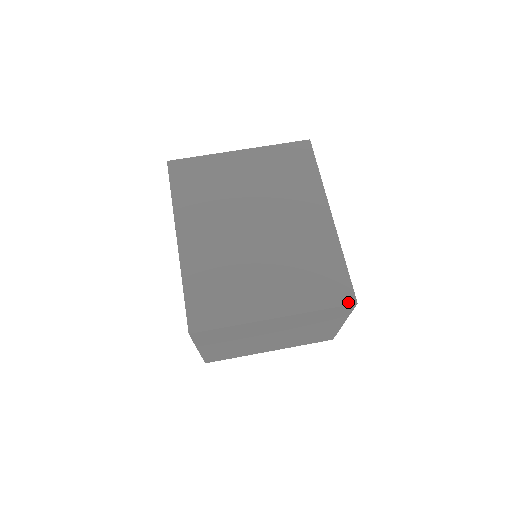
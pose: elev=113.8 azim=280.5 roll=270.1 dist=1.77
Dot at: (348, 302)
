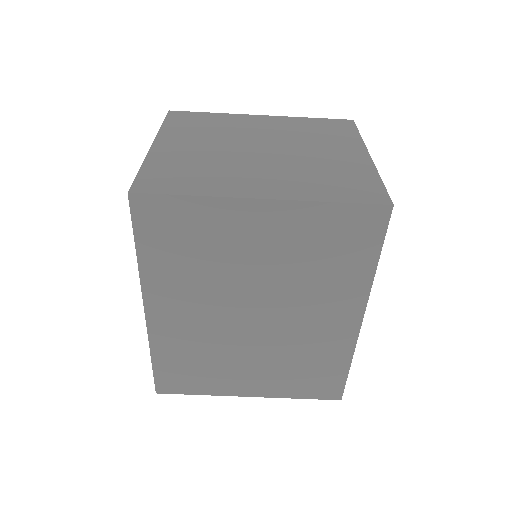
Dot at: (332, 398)
